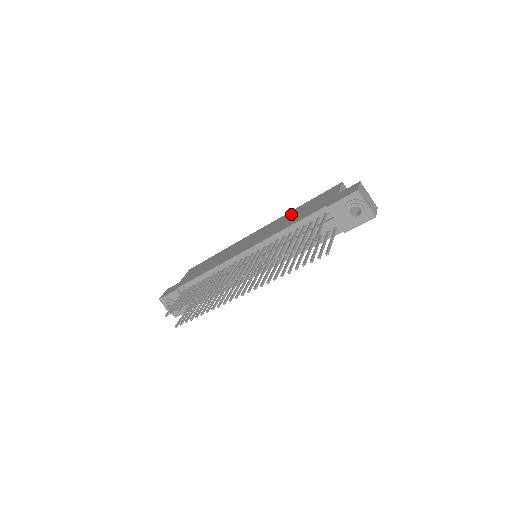
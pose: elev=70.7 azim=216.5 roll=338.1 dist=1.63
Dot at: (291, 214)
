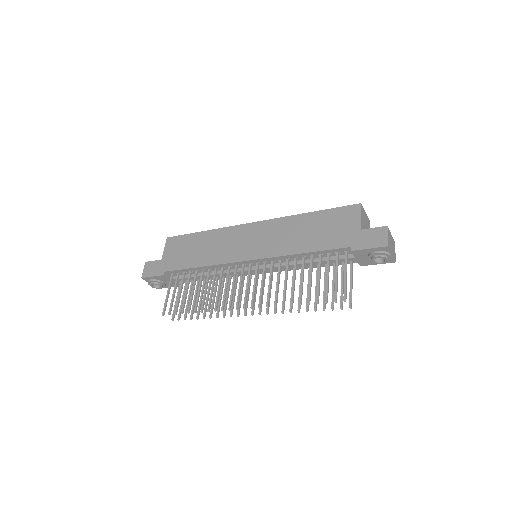
Dot at: (299, 224)
